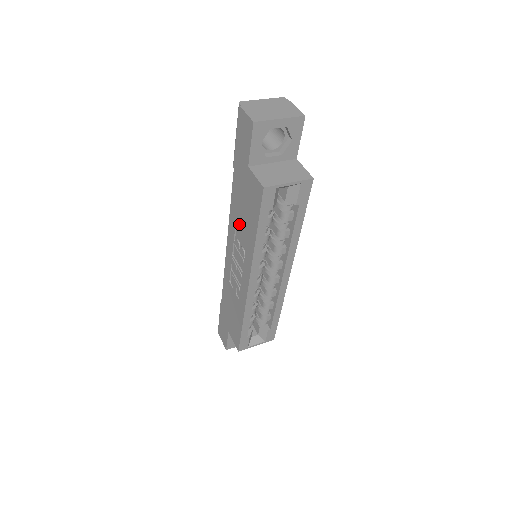
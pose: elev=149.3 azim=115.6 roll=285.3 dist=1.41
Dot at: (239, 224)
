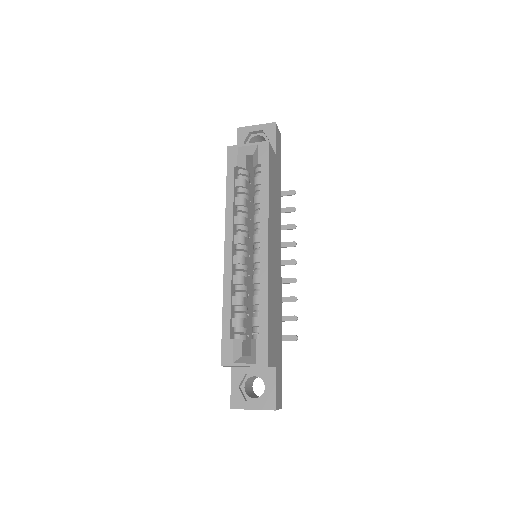
Dot at: occluded
